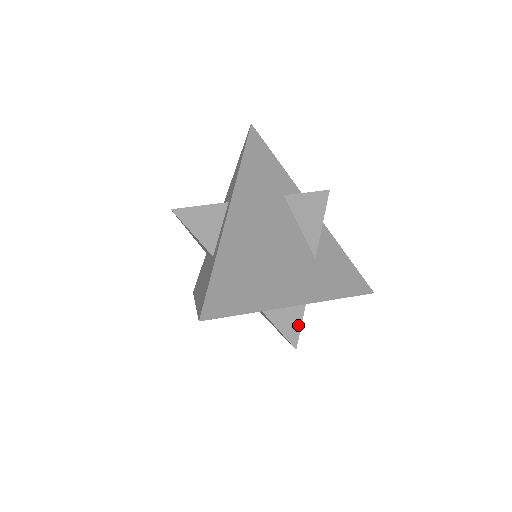
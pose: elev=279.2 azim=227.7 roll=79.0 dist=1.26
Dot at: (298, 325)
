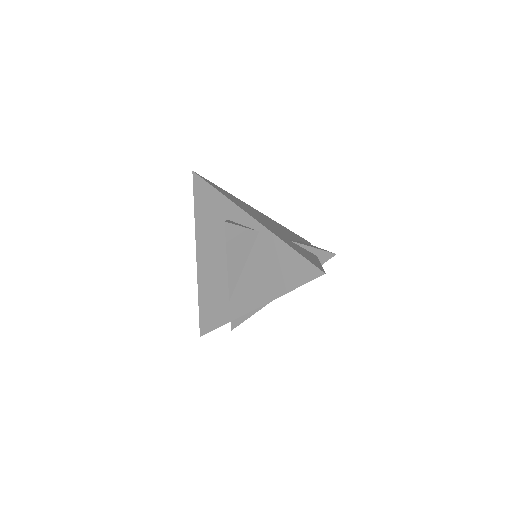
Dot at: (240, 226)
